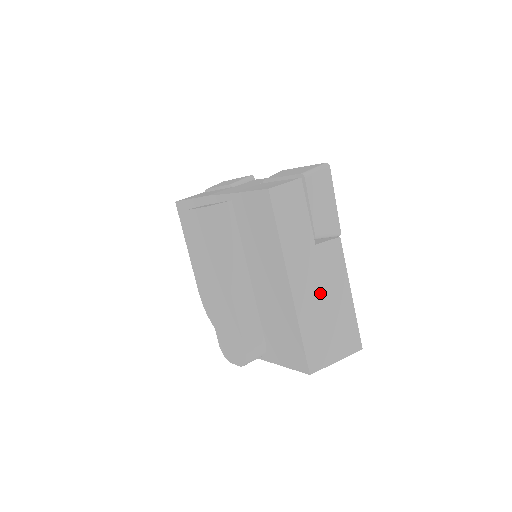
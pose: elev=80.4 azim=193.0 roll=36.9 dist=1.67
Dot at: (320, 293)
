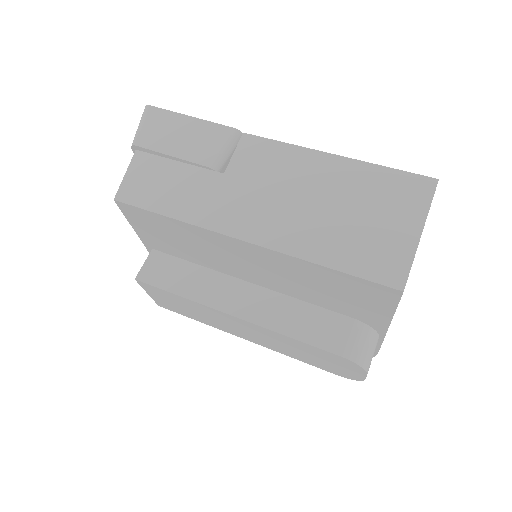
Dot at: (292, 202)
